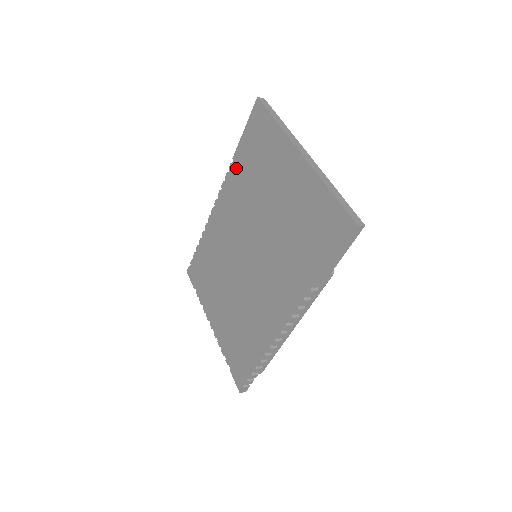
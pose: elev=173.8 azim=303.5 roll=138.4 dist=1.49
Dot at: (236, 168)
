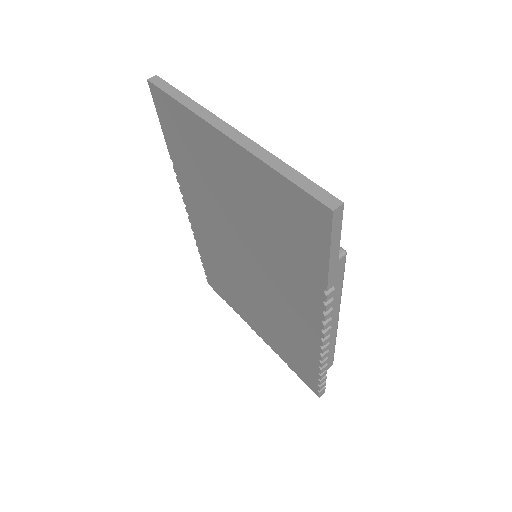
Dot at: (180, 170)
